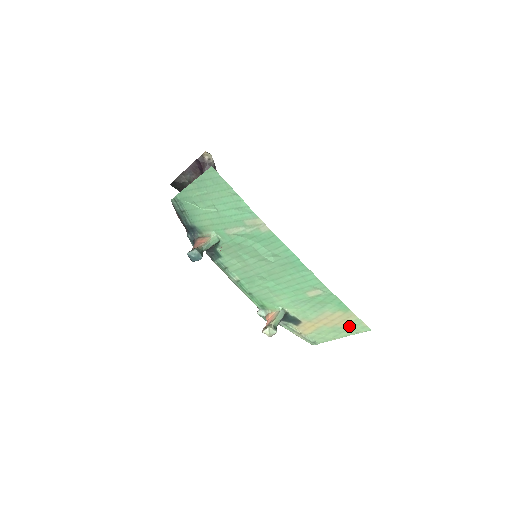
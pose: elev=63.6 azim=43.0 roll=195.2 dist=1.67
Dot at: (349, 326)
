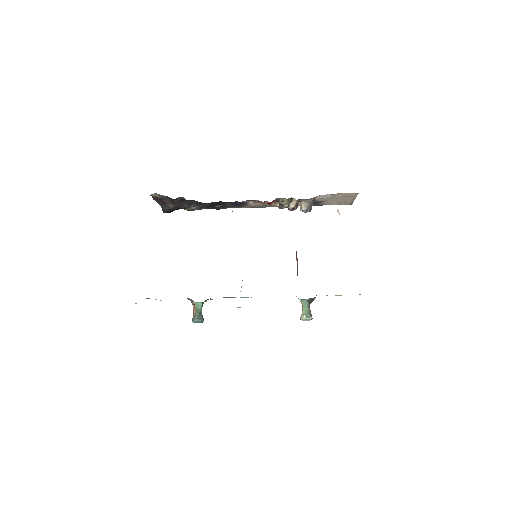
Dot at: occluded
